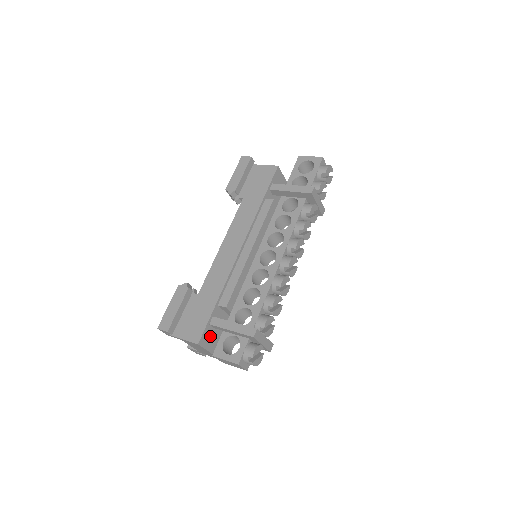
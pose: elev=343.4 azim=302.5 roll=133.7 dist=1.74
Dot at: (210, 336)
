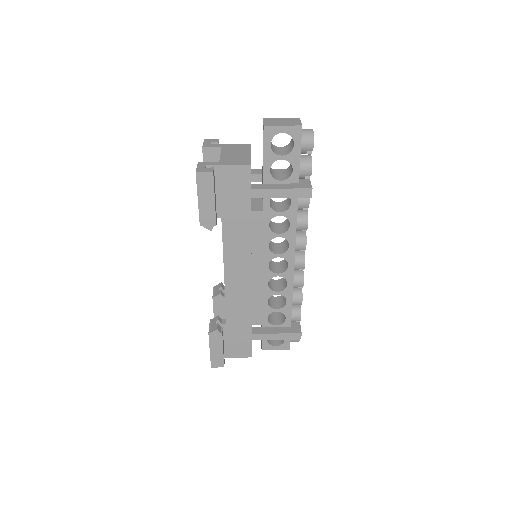
Dot at: occluded
